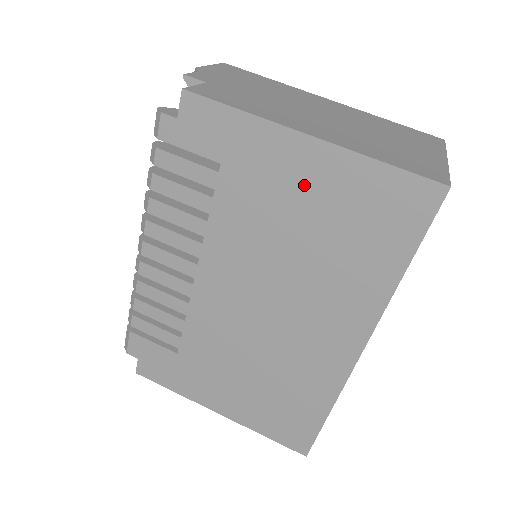
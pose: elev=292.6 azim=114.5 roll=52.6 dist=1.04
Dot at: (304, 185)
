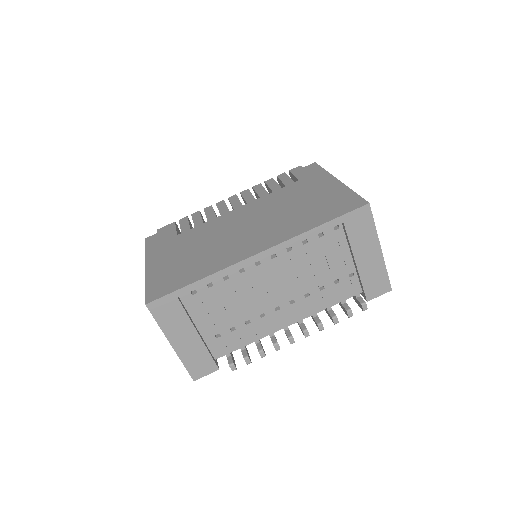
Dot at: (318, 191)
